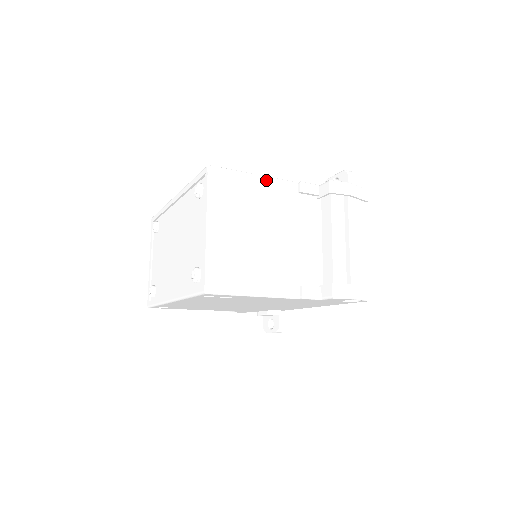
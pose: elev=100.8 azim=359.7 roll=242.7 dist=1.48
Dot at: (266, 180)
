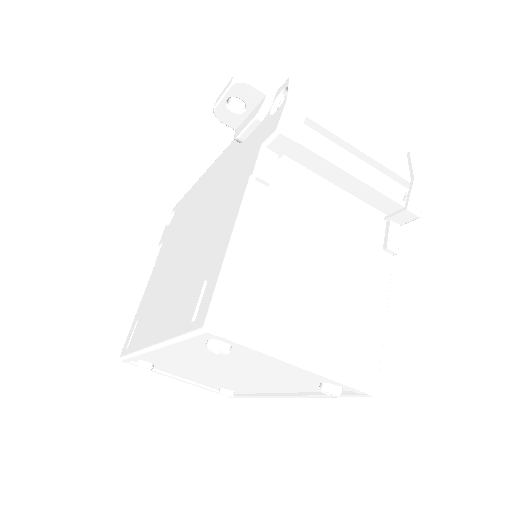
Dot at: (242, 233)
